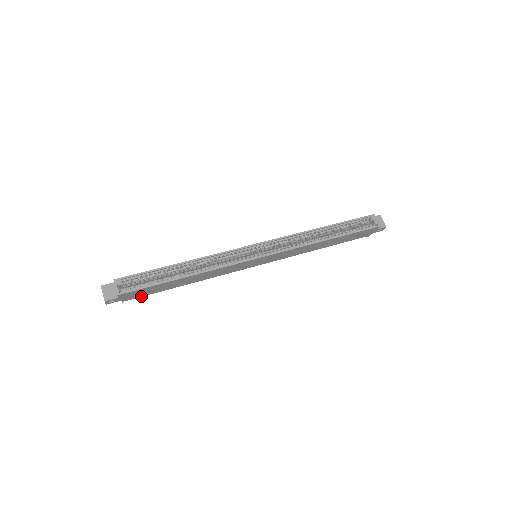
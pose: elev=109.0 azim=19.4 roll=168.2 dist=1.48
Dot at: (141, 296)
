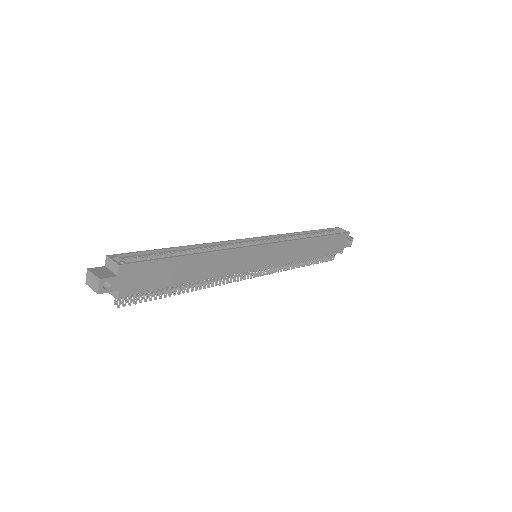
Dot at: (142, 291)
